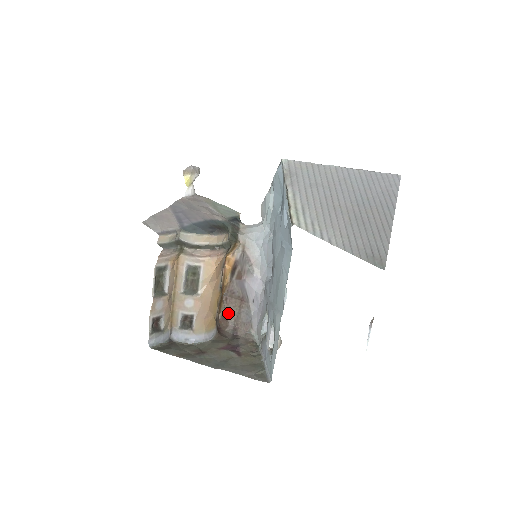
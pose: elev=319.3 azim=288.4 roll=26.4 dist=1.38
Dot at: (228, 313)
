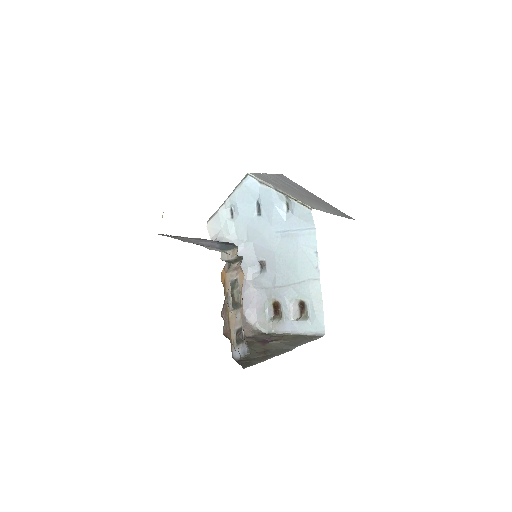
Dot at: occluded
